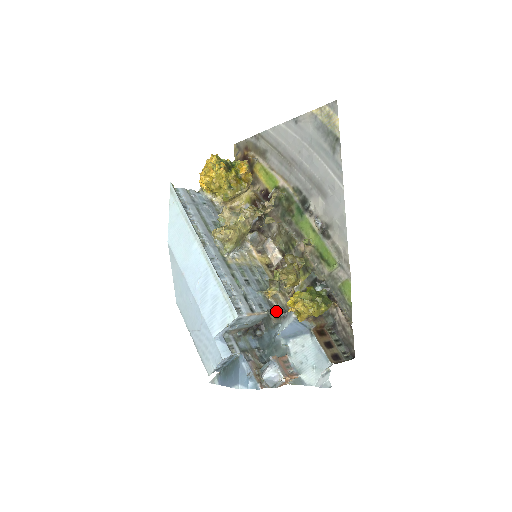
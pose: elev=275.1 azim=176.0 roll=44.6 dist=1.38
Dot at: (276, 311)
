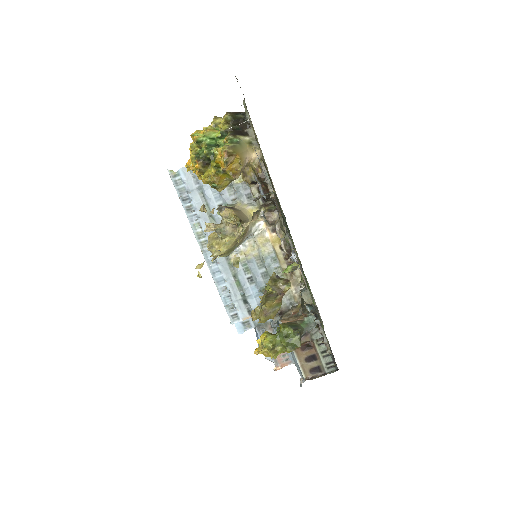
Dot at: occluded
